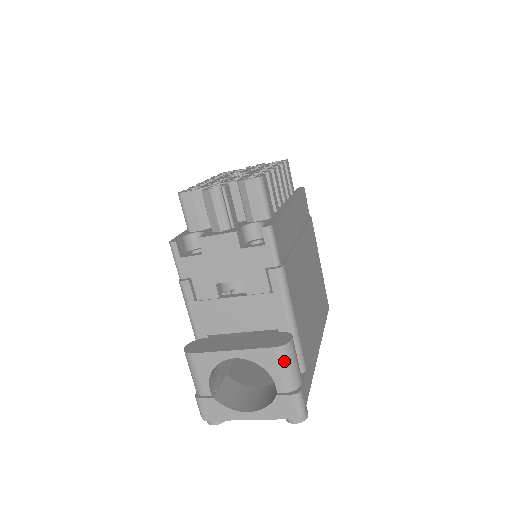
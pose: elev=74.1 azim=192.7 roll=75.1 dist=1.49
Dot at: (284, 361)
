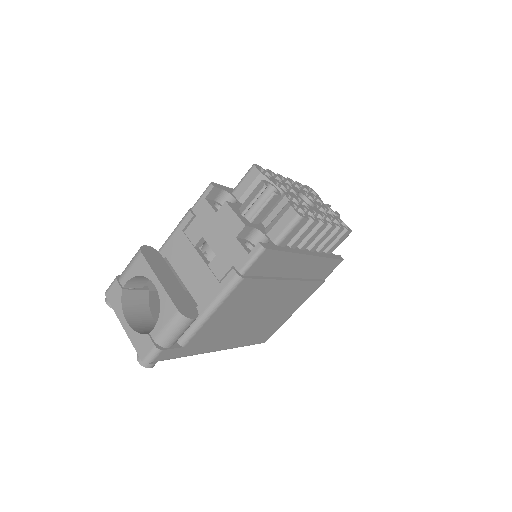
Dot at: (173, 323)
